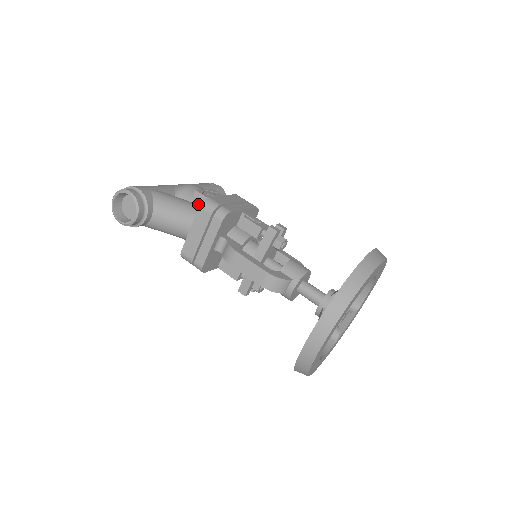
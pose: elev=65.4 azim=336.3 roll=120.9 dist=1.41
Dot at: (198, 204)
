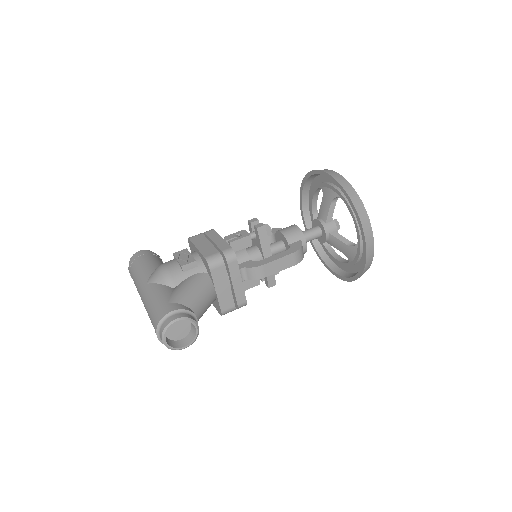
Dot at: (195, 272)
